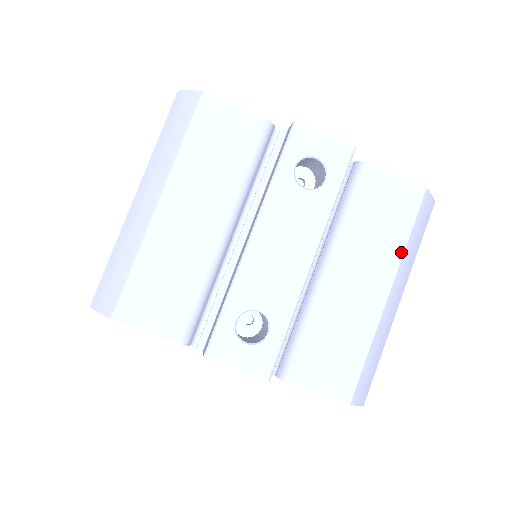
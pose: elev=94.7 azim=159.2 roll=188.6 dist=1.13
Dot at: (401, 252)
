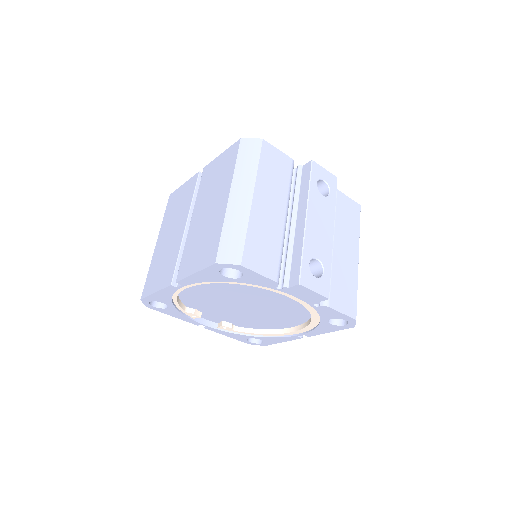
Dot at: (358, 237)
